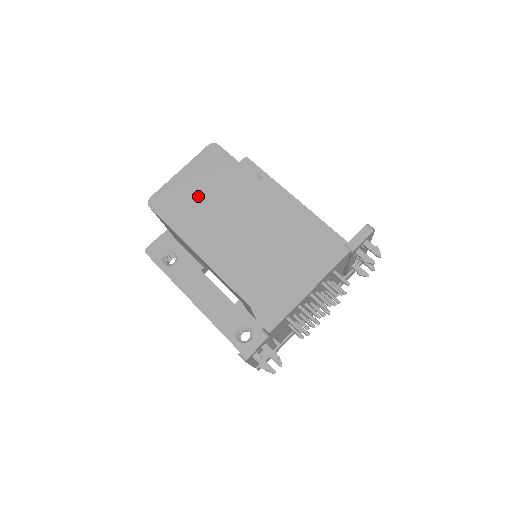
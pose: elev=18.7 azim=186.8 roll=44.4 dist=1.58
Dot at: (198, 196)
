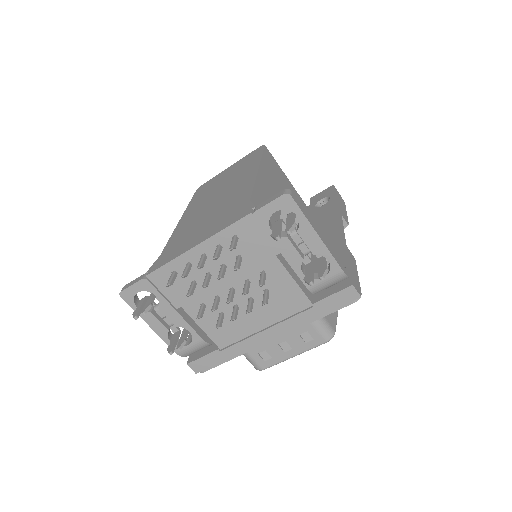
Dot at: (221, 180)
